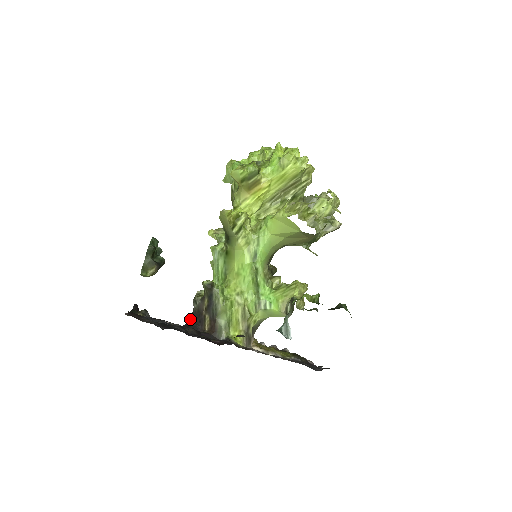
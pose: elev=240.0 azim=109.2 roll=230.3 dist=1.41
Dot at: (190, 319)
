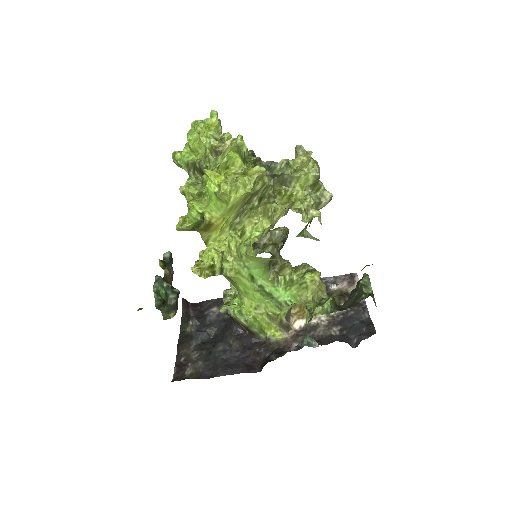
Dot at: occluded
